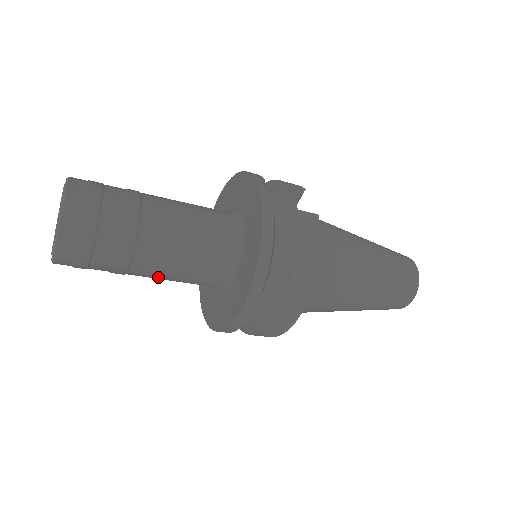
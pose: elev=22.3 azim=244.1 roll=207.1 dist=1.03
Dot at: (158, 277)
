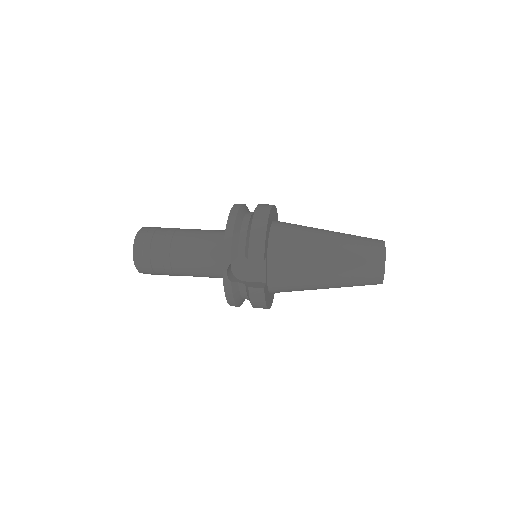
Dot at: occluded
